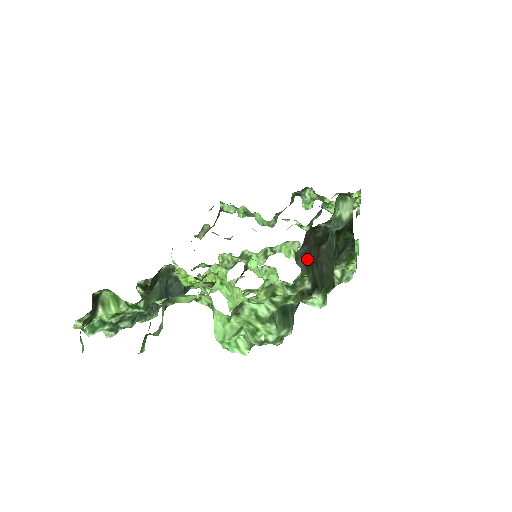
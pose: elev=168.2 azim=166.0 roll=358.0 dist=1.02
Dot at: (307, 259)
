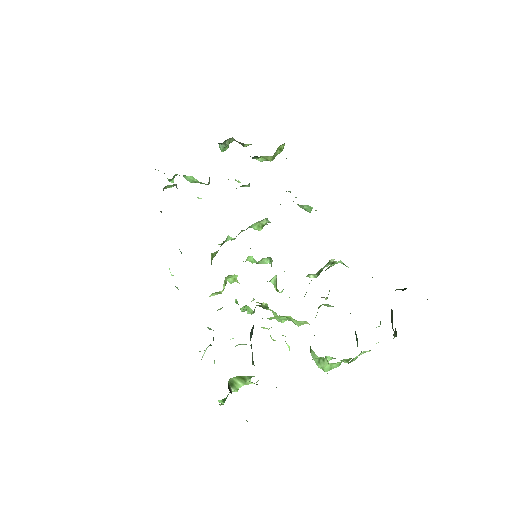
Dot at: occluded
